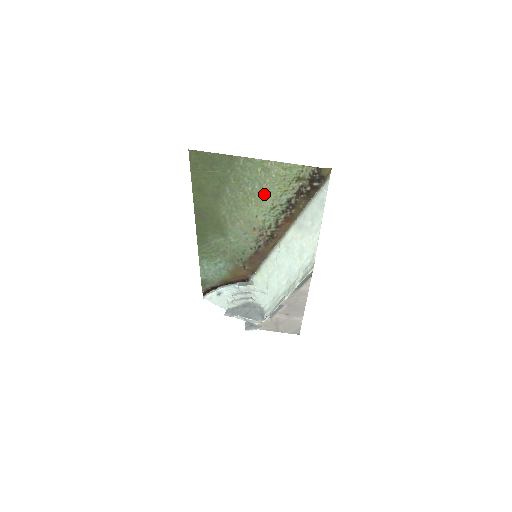
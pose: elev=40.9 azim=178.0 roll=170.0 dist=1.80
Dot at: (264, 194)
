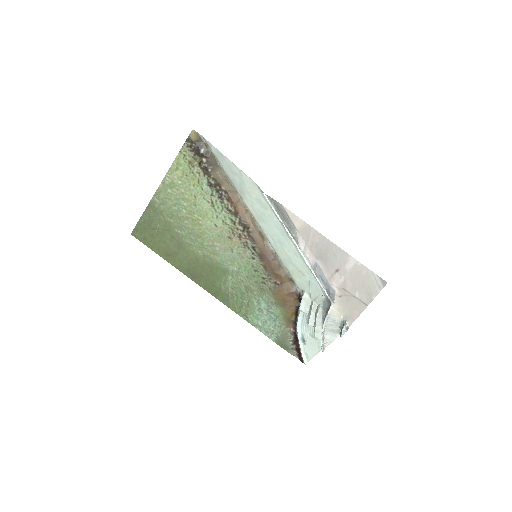
Dot at: (195, 203)
